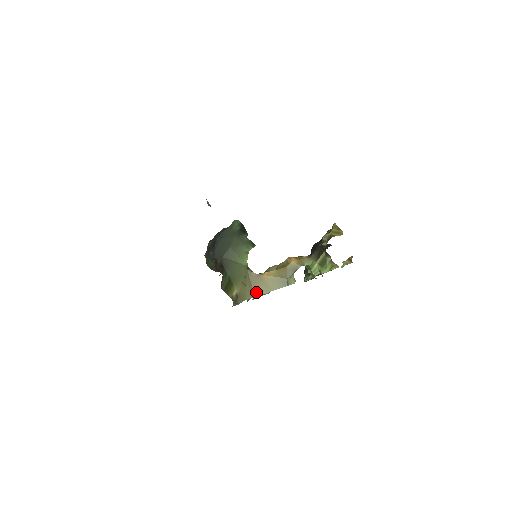
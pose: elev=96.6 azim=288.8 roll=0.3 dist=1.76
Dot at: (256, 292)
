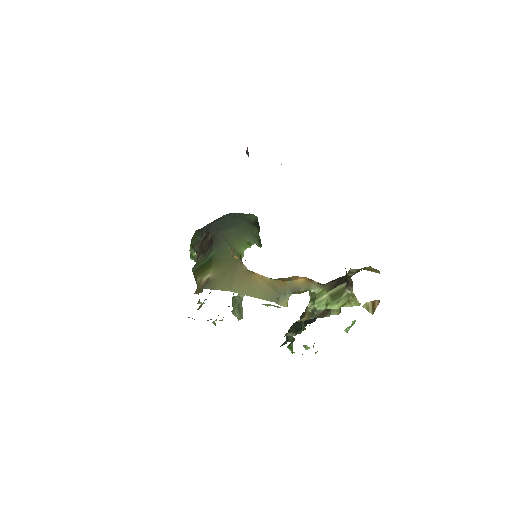
Dot at: (234, 287)
